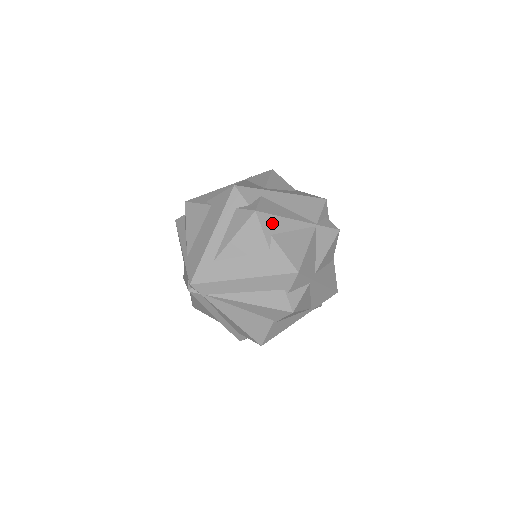
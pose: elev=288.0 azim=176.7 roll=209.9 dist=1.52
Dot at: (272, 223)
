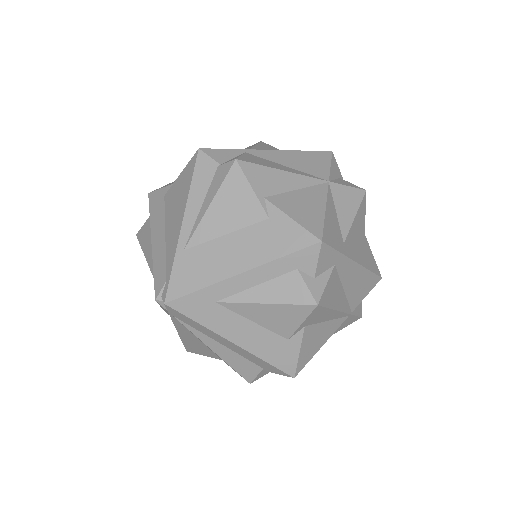
Dot at: (318, 315)
